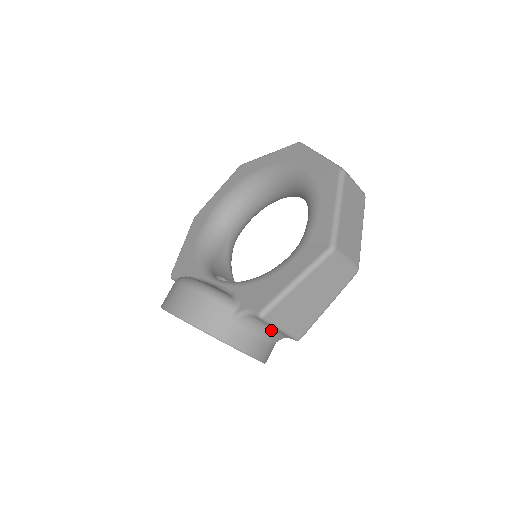
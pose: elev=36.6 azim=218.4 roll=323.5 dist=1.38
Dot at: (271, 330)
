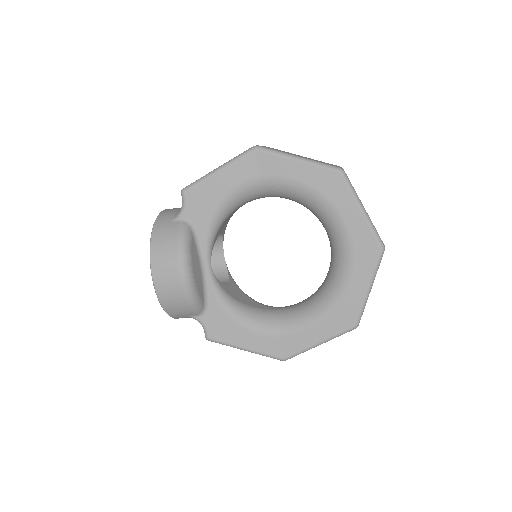
Dot at: occluded
